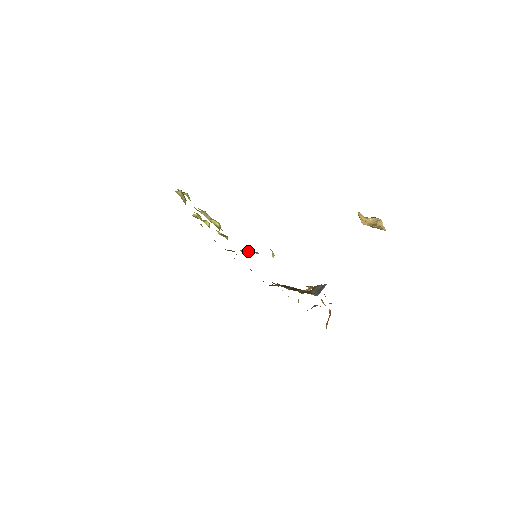
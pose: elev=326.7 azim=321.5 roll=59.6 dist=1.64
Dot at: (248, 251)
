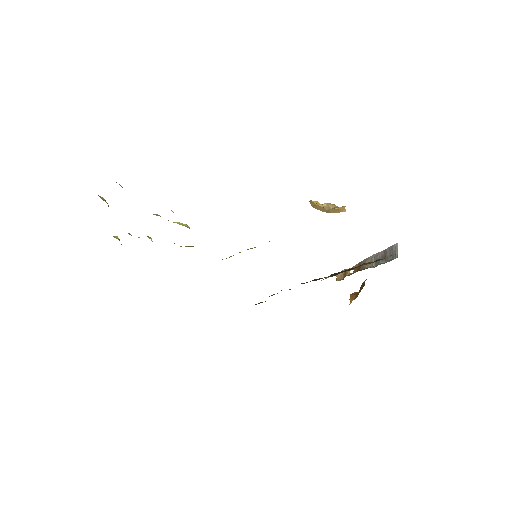
Dot at: occluded
